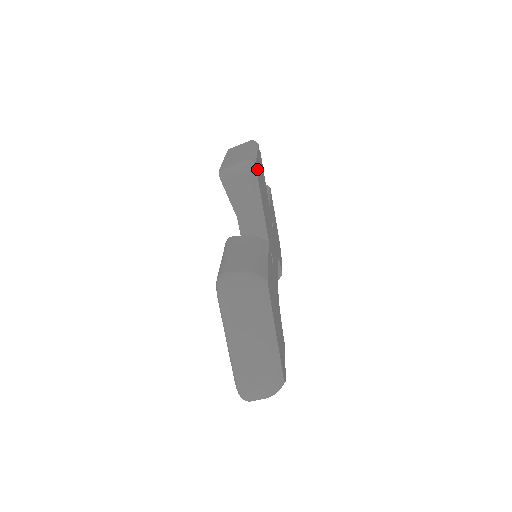
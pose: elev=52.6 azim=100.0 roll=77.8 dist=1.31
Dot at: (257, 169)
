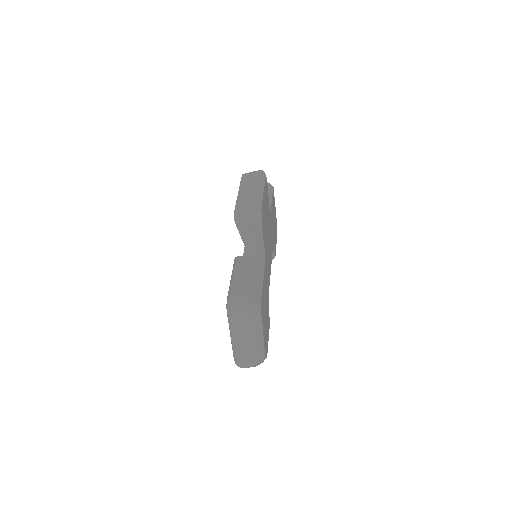
Dot at: (262, 212)
